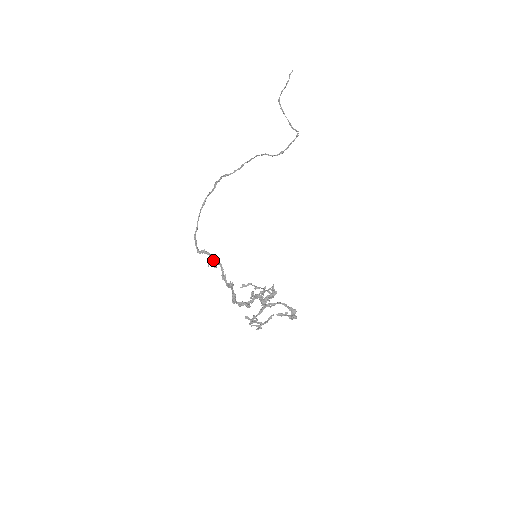
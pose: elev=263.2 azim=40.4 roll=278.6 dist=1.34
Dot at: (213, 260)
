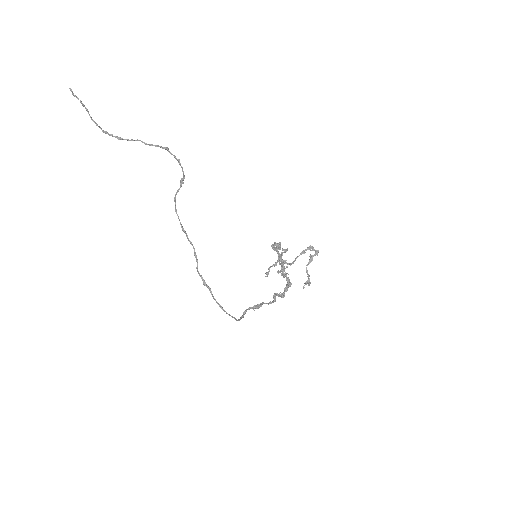
Dot at: (256, 308)
